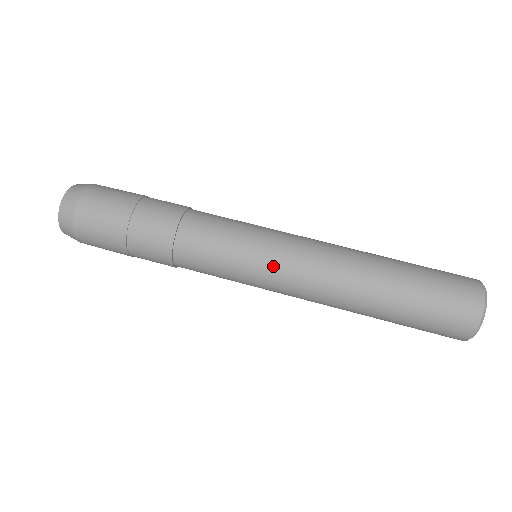
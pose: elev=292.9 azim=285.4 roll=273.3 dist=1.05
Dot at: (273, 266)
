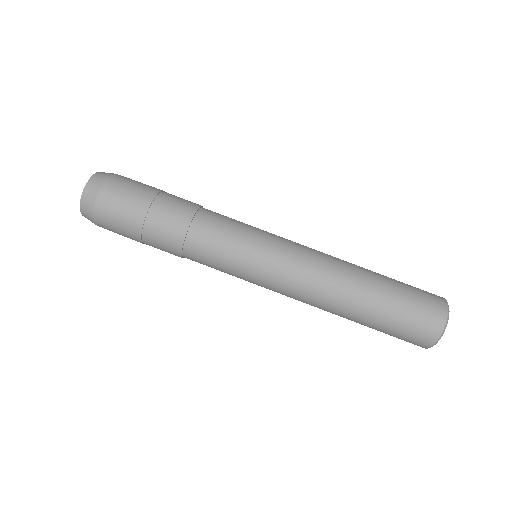
Dot at: (269, 276)
